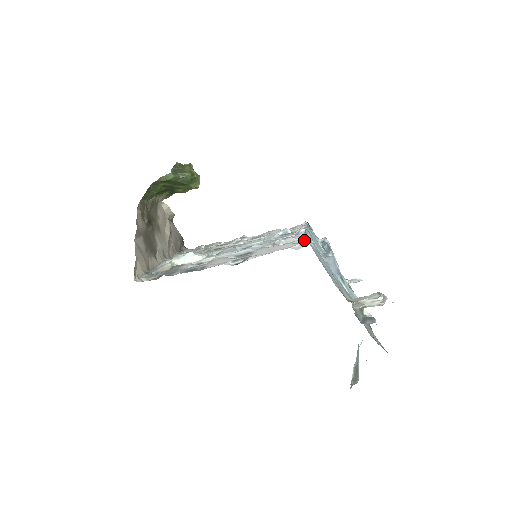
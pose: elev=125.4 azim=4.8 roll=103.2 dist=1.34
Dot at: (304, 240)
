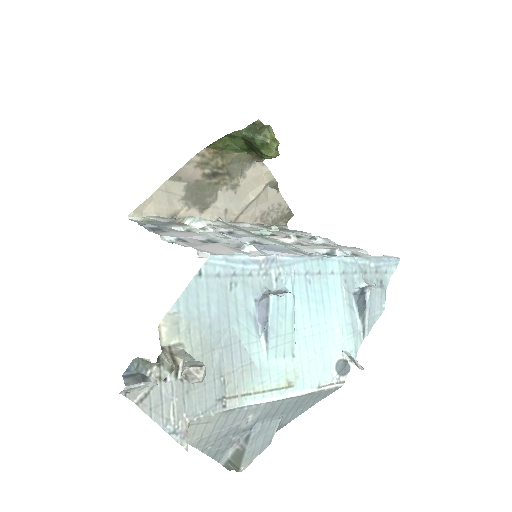
Dot at: (233, 254)
